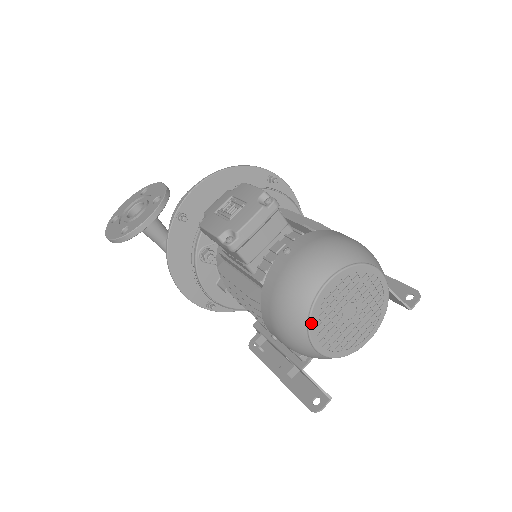
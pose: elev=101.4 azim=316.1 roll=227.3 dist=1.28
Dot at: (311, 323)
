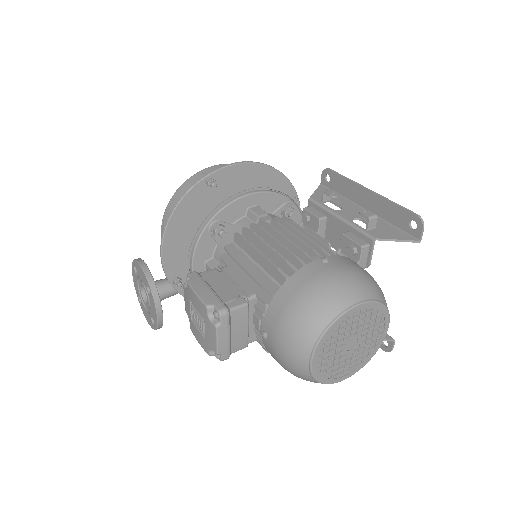
Dot at: (324, 382)
